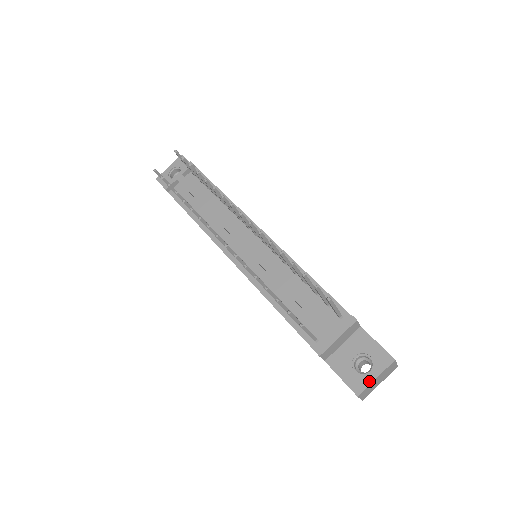
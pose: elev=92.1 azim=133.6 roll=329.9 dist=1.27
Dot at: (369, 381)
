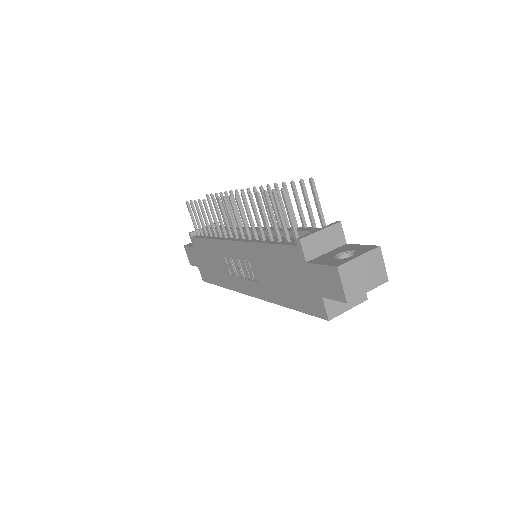
Dot at: (351, 258)
